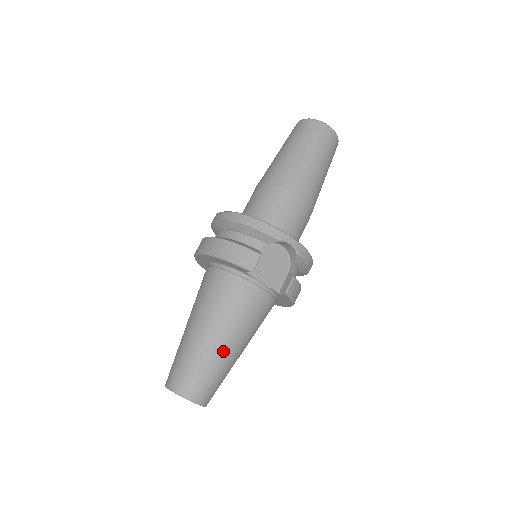
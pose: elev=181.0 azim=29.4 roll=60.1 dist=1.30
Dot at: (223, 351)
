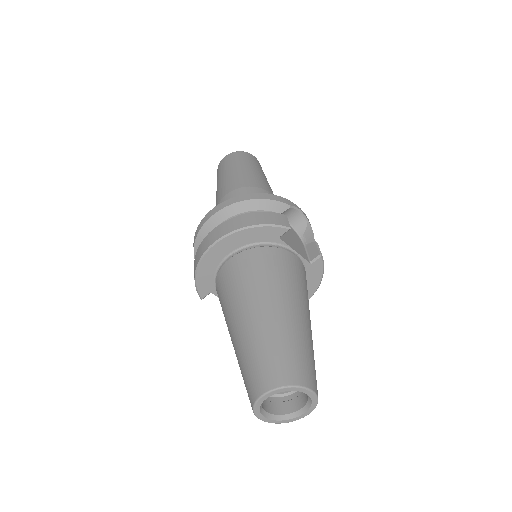
Dot at: (303, 323)
